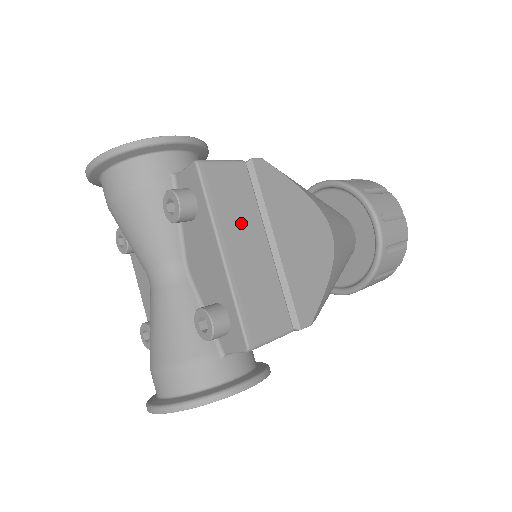
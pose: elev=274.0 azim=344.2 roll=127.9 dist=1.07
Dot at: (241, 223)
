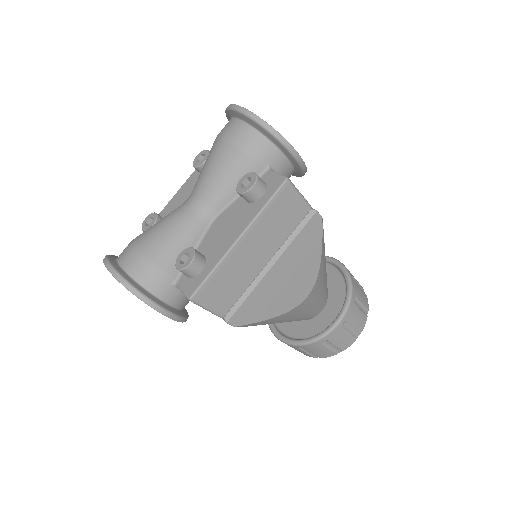
Dot at: (268, 235)
